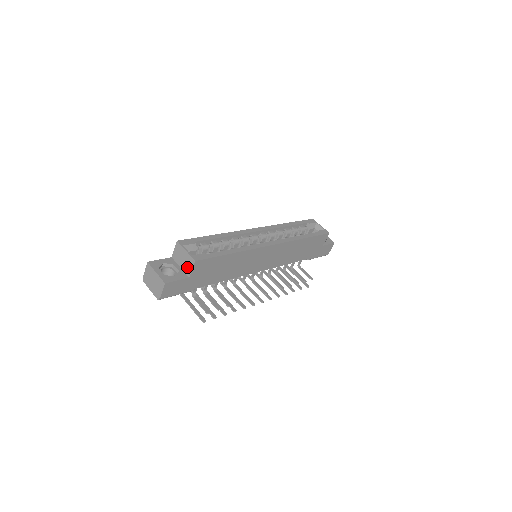
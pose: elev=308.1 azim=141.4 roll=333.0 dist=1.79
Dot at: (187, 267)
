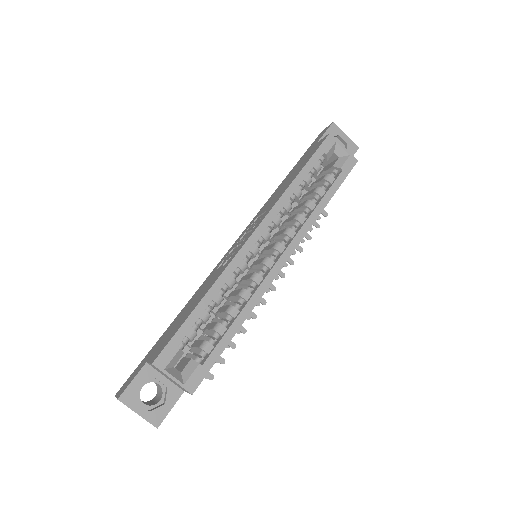
Dot at: (178, 386)
